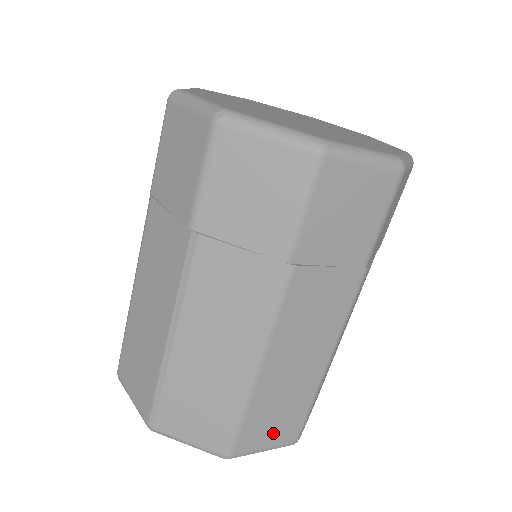
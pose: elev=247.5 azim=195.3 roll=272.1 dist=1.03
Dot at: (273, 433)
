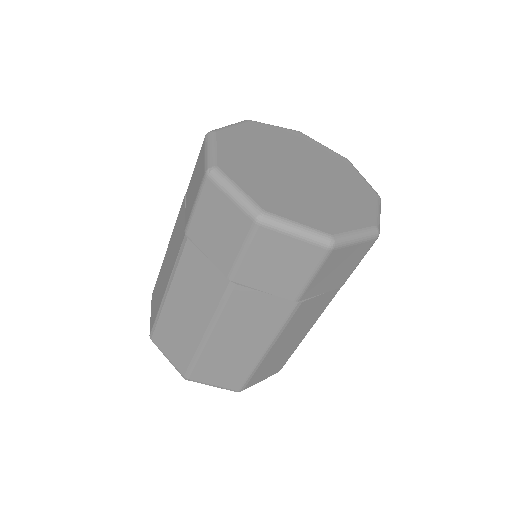
Dot at: (219, 378)
